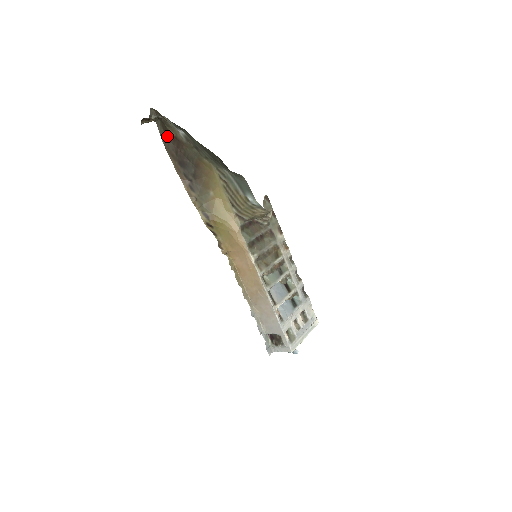
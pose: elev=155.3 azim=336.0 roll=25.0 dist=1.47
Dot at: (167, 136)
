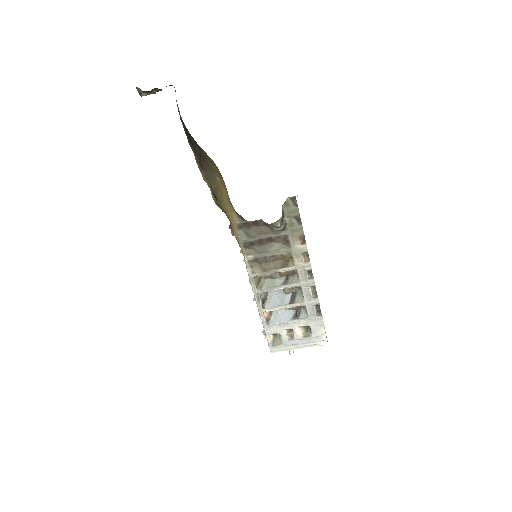
Dot at: (178, 107)
